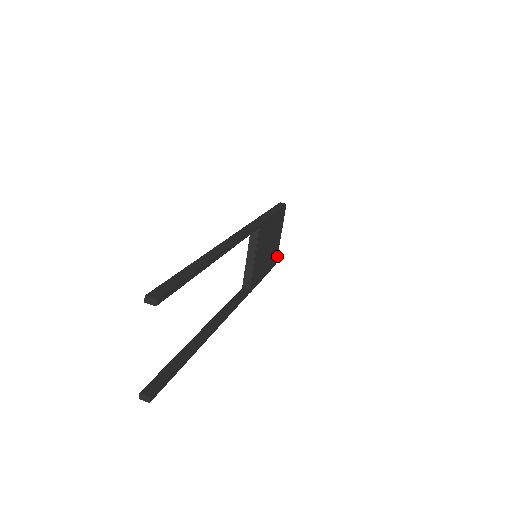
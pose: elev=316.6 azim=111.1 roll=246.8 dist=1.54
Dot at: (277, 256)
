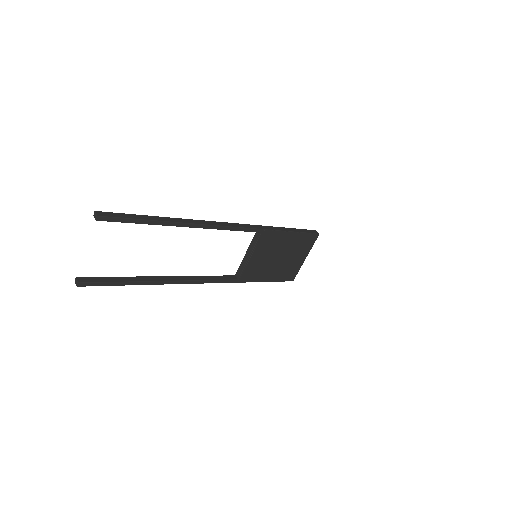
Dot at: (296, 274)
